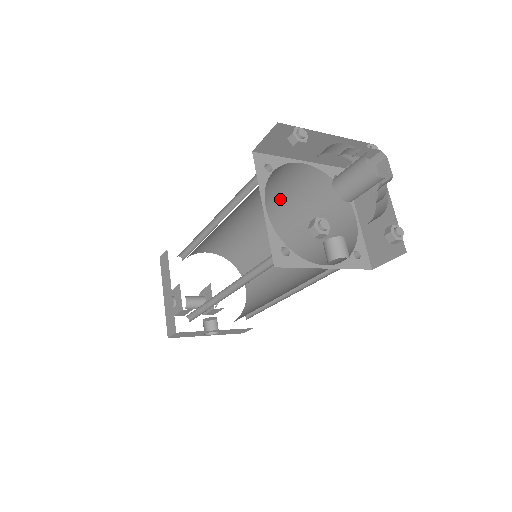
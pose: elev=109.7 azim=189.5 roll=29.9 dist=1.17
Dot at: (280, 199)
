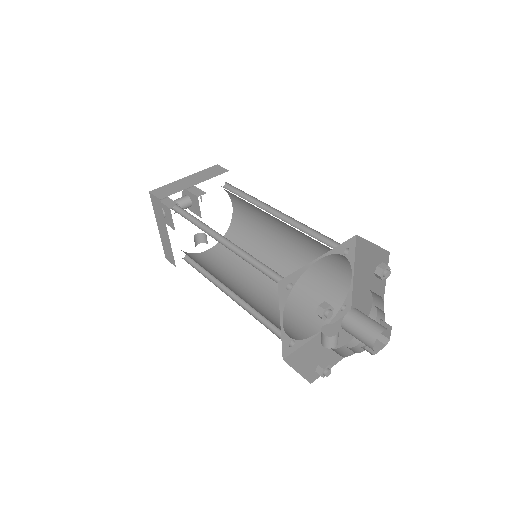
Dot at: occluded
